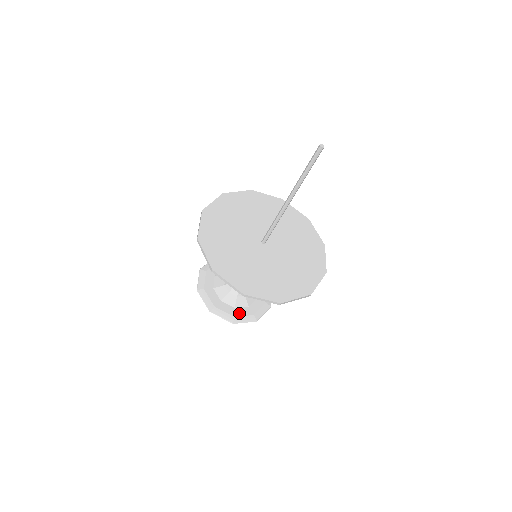
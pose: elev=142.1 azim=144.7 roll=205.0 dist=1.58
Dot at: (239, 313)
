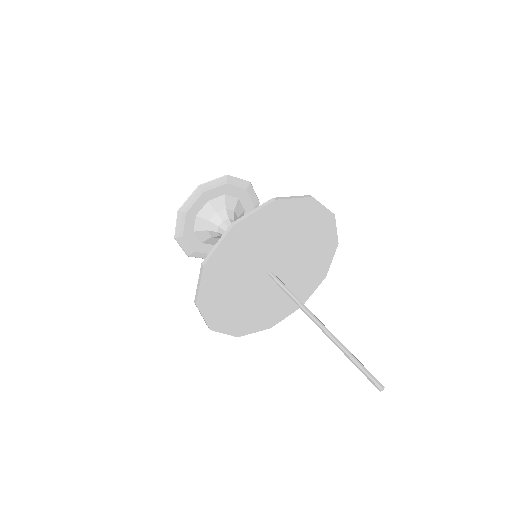
Dot at: occluded
